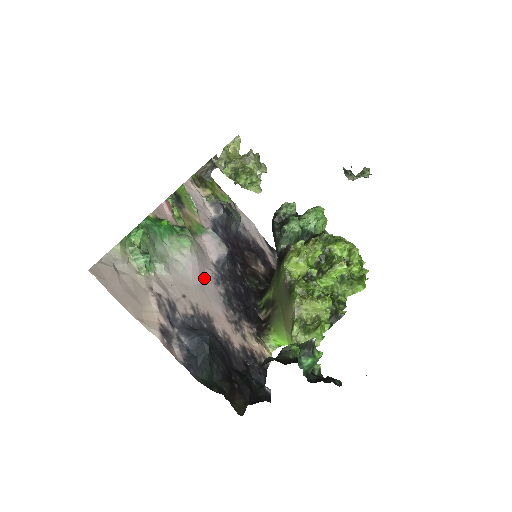
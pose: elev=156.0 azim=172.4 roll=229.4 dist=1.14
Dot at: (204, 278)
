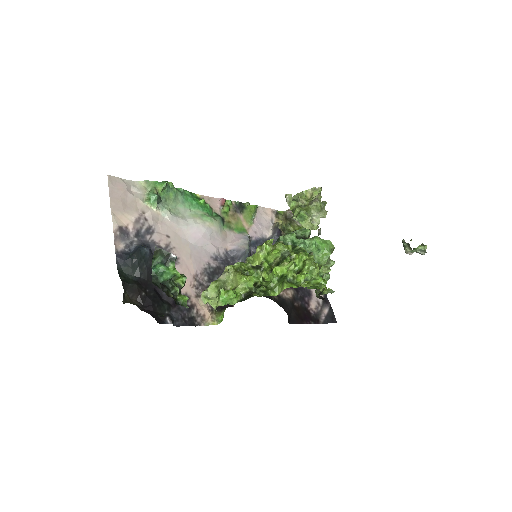
Dot at: (203, 247)
